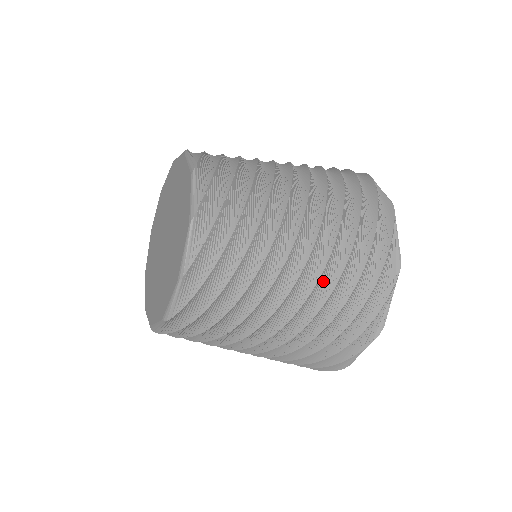
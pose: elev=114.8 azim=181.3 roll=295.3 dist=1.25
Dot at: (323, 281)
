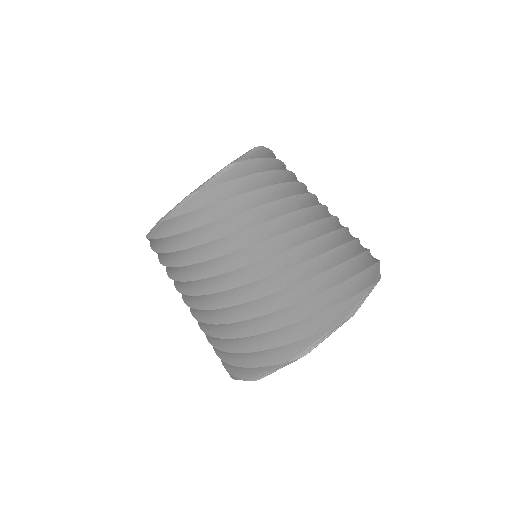
Dot at: (284, 276)
